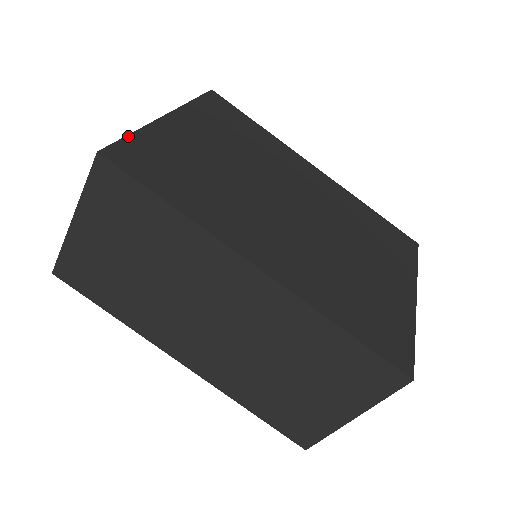
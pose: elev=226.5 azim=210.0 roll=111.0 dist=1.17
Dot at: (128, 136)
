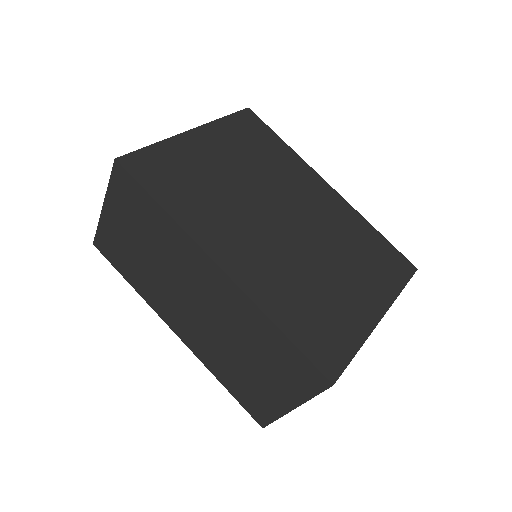
Dot at: (147, 147)
